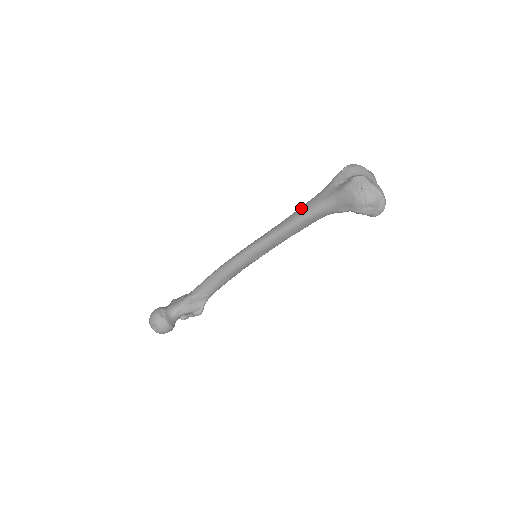
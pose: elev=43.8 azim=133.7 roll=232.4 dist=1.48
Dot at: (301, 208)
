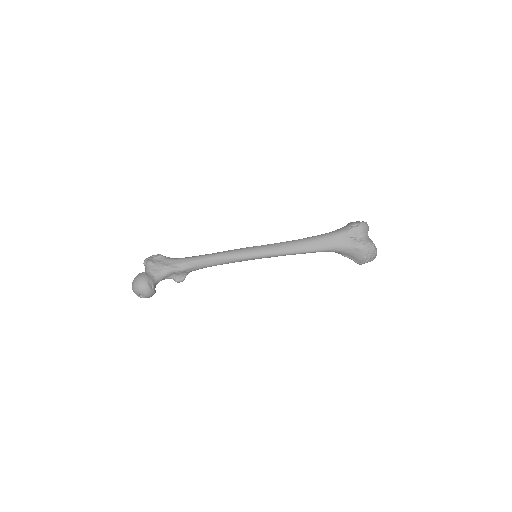
Dot at: (315, 242)
